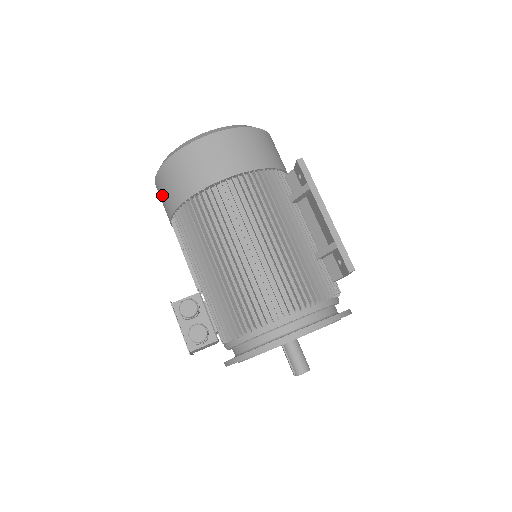
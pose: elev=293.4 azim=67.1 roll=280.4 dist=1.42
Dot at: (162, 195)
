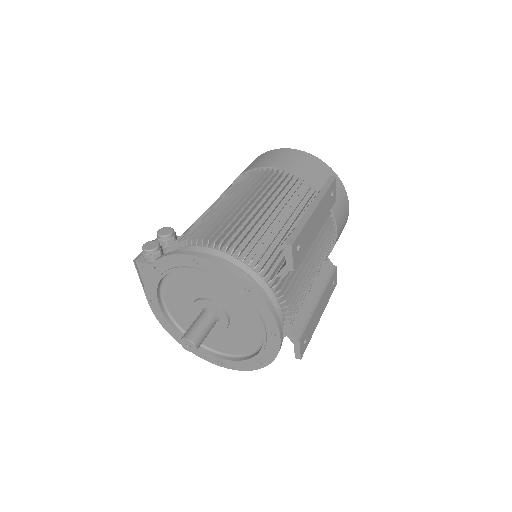
Dot at: occluded
